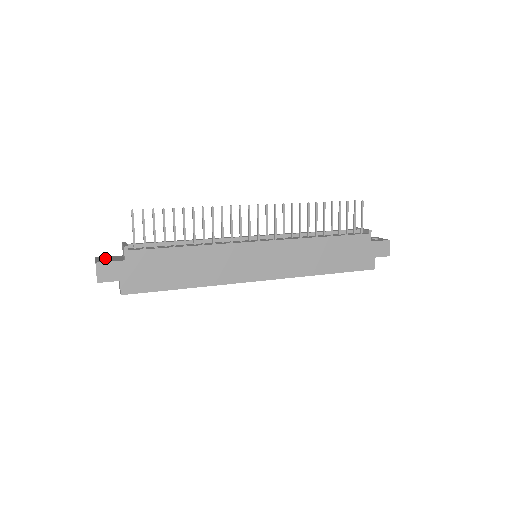
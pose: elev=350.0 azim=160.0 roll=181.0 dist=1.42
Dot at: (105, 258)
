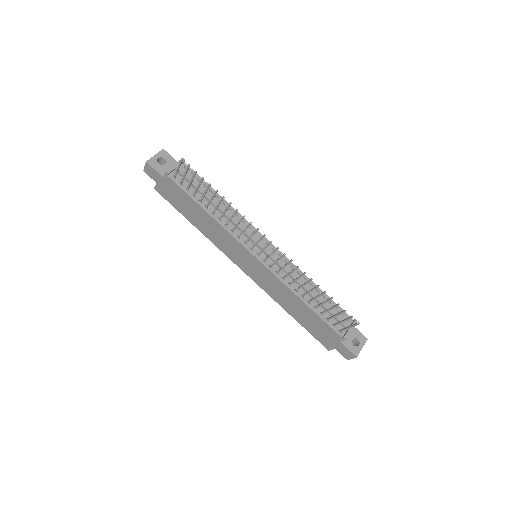
Dot at: (164, 158)
